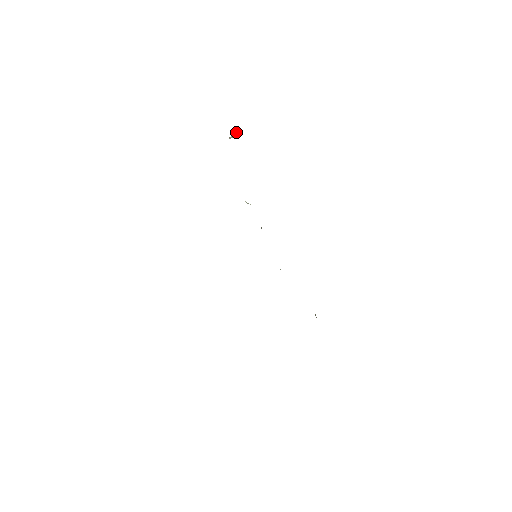
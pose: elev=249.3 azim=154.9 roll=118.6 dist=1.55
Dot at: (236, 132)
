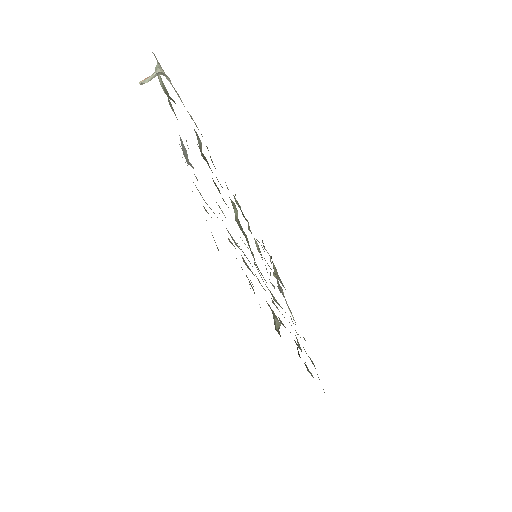
Dot at: (156, 71)
